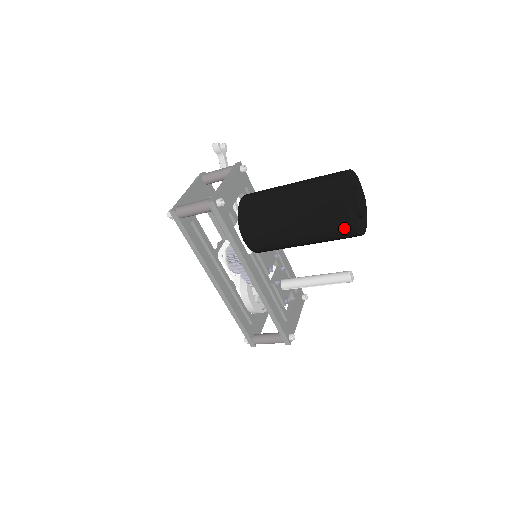
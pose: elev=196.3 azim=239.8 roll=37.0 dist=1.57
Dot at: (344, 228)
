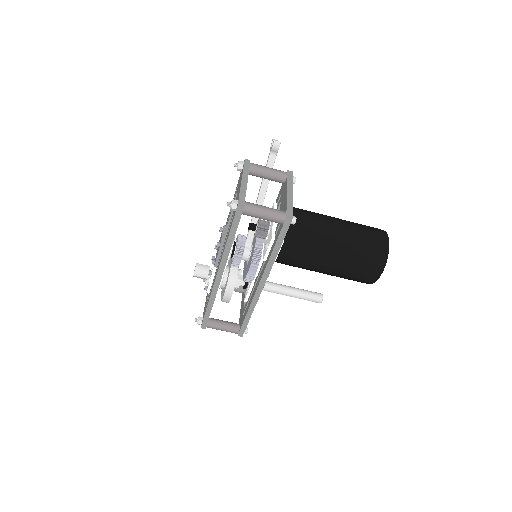
Dot at: (369, 279)
